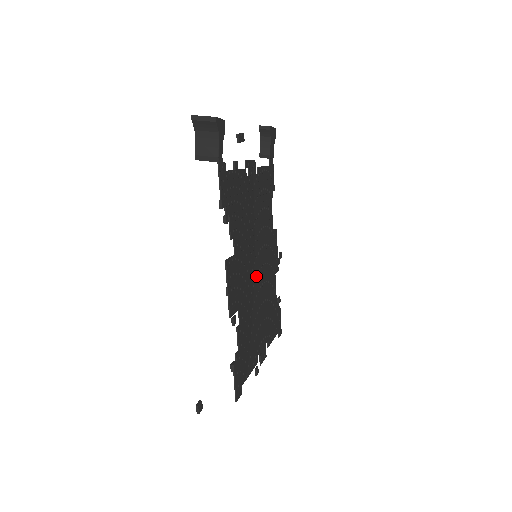
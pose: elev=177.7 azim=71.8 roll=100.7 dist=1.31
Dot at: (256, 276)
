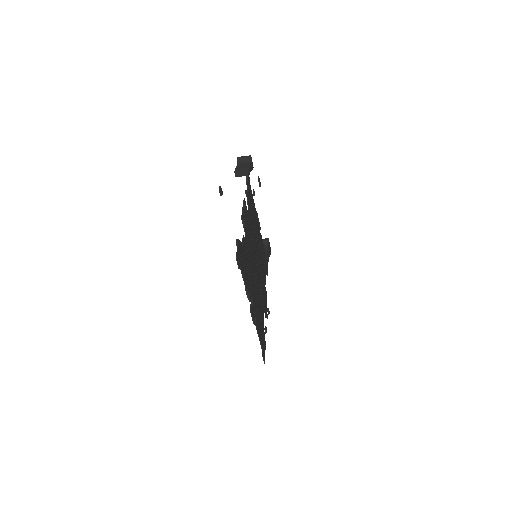
Dot at: (255, 262)
